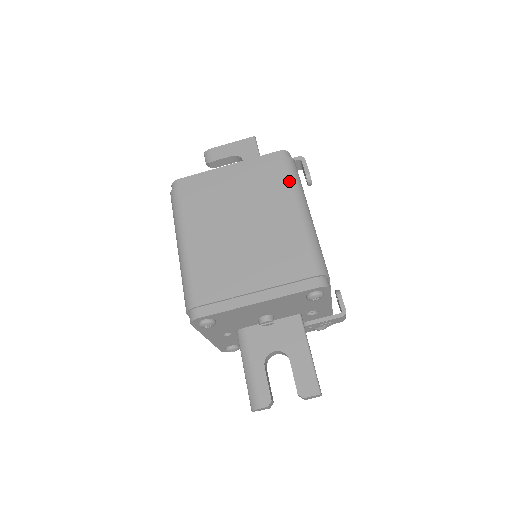
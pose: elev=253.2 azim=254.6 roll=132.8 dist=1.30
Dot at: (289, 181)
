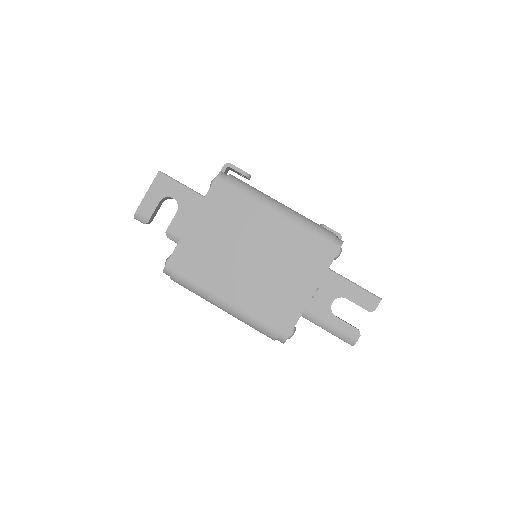
Dot at: (248, 195)
